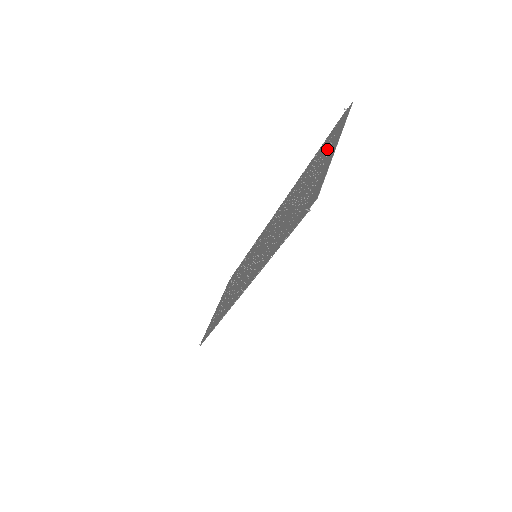
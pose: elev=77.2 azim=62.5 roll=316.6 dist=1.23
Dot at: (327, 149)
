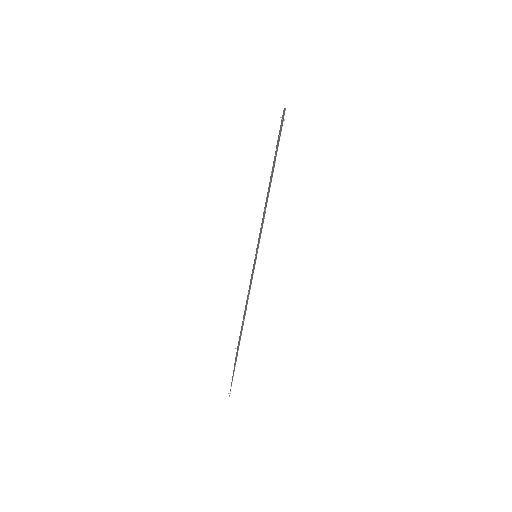
Dot at: occluded
